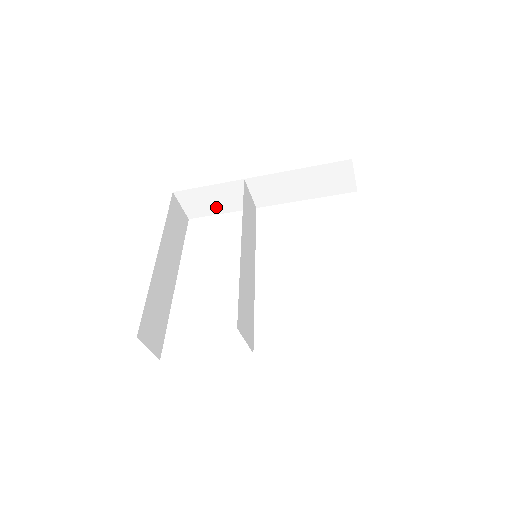
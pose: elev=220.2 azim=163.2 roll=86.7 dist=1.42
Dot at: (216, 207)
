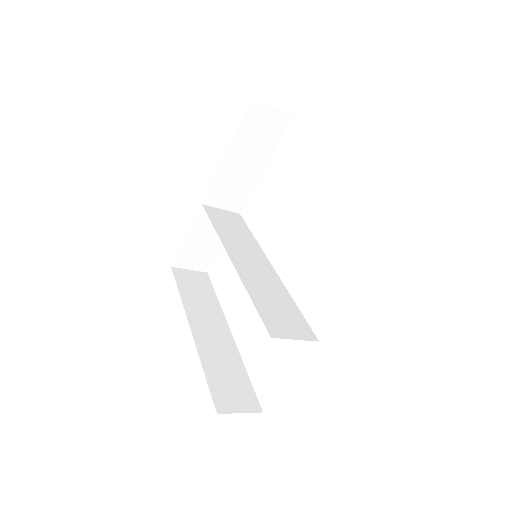
Dot at: (213, 244)
